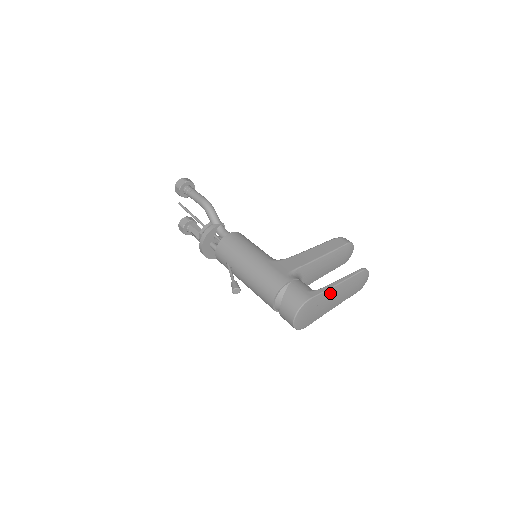
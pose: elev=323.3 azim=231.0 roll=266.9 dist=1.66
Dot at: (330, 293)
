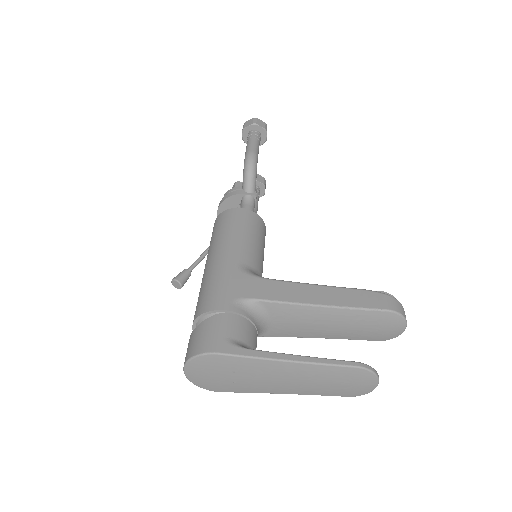
Dot at: (267, 366)
